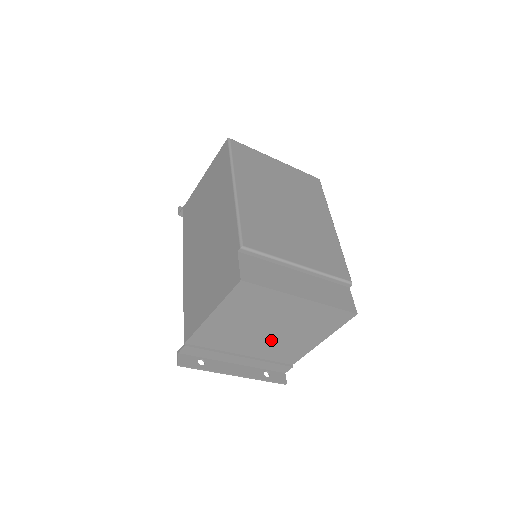
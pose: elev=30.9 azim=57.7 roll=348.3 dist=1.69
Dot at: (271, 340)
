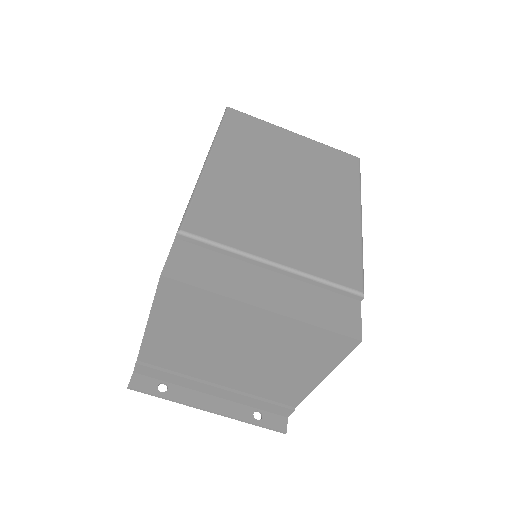
Dot at: (247, 368)
